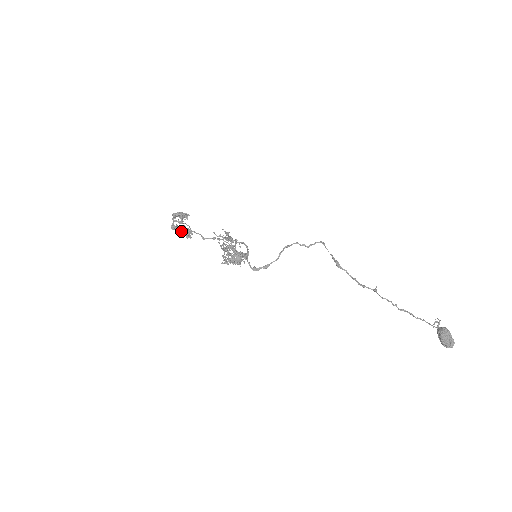
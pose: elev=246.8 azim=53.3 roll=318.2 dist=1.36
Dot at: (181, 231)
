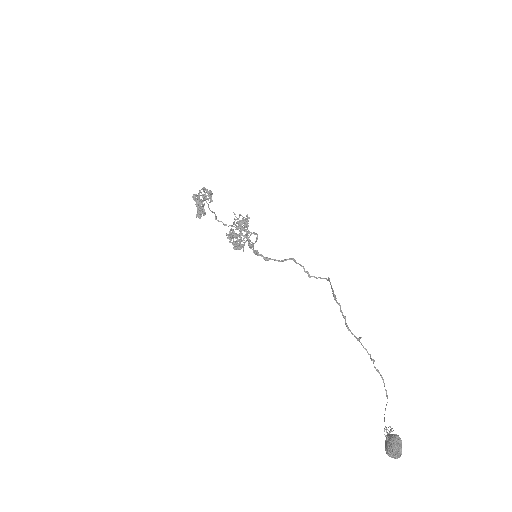
Dot at: (200, 203)
